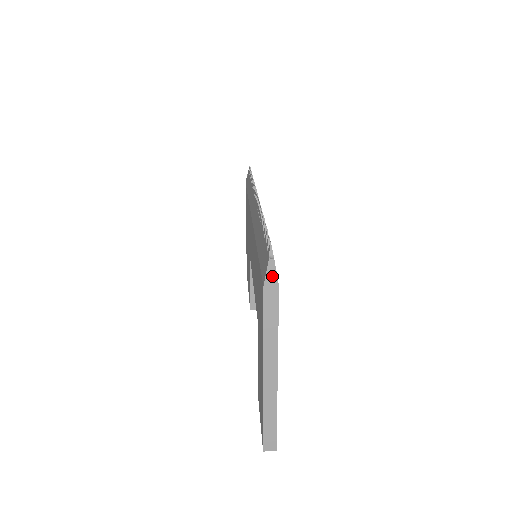
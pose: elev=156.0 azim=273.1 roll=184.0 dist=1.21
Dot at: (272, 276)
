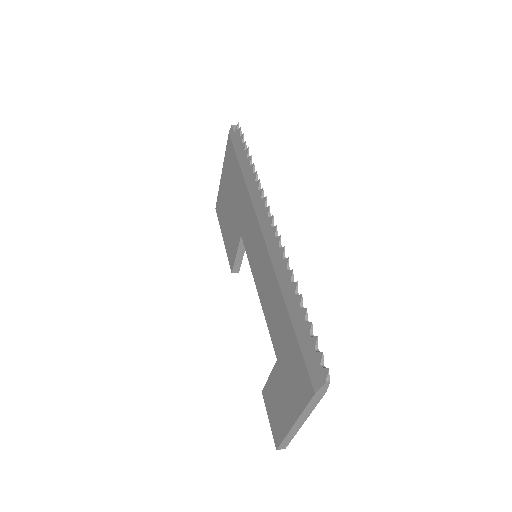
Dot at: (324, 389)
